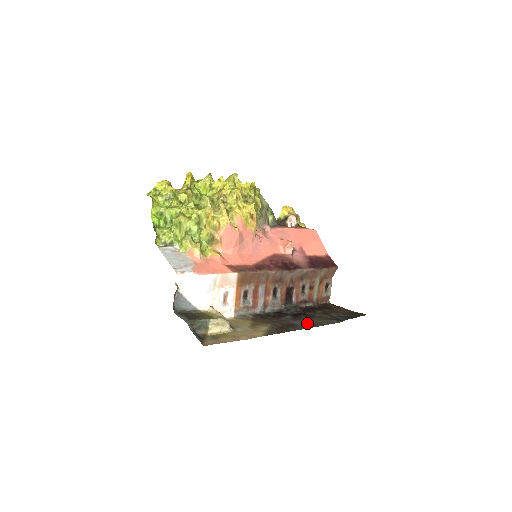
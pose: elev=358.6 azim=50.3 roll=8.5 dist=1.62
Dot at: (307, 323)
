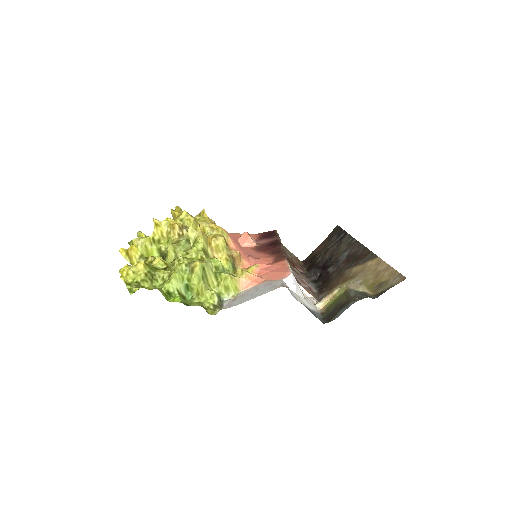
Dot at: (348, 250)
